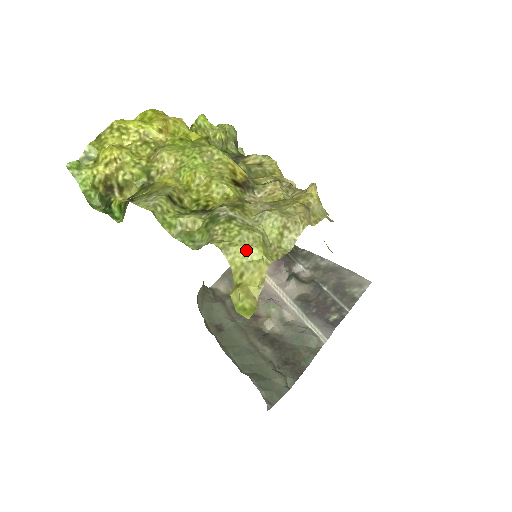
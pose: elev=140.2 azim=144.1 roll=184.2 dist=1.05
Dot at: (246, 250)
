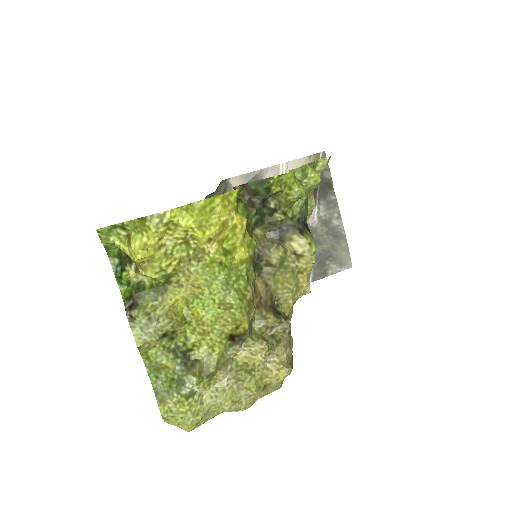
Dot at: (182, 424)
